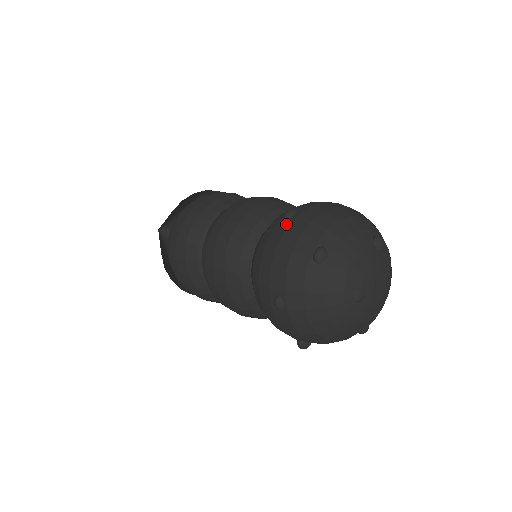
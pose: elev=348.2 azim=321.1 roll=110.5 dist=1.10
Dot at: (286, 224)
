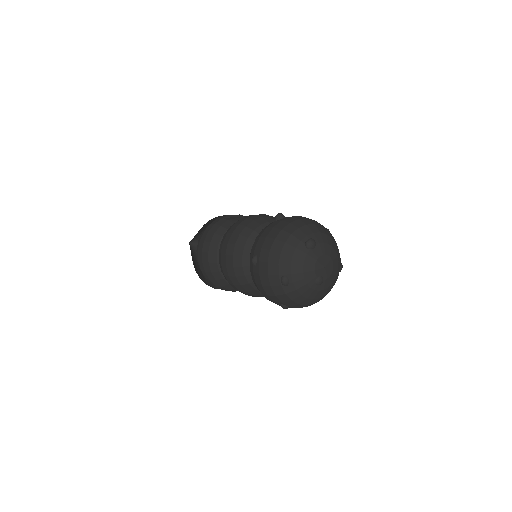
Dot at: (257, 269)
